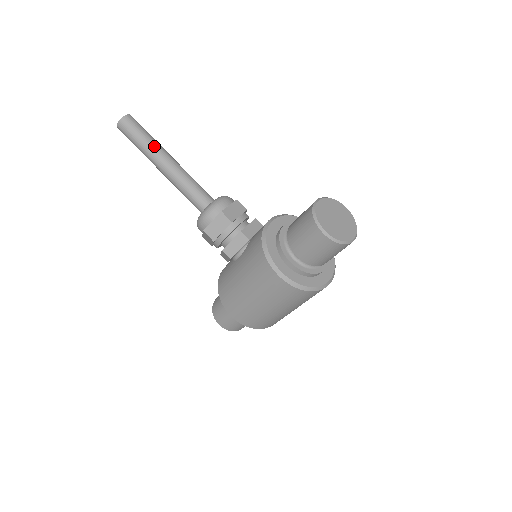
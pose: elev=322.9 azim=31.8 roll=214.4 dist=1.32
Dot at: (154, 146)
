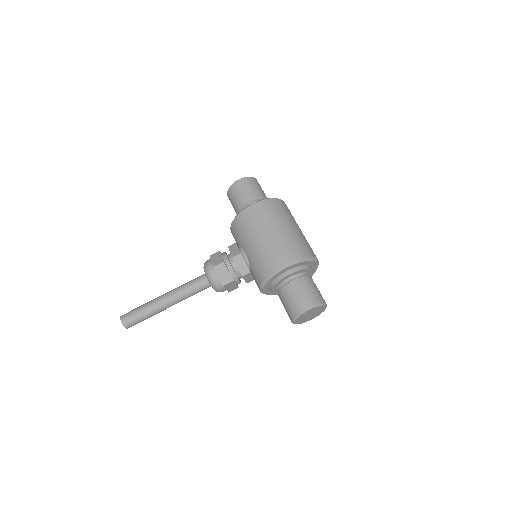
Dot at: (150, 301)
